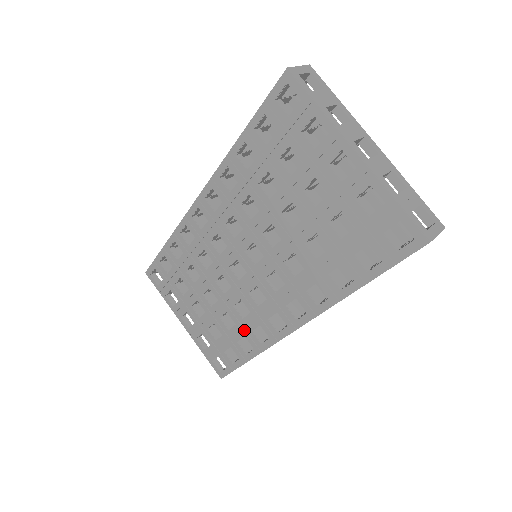
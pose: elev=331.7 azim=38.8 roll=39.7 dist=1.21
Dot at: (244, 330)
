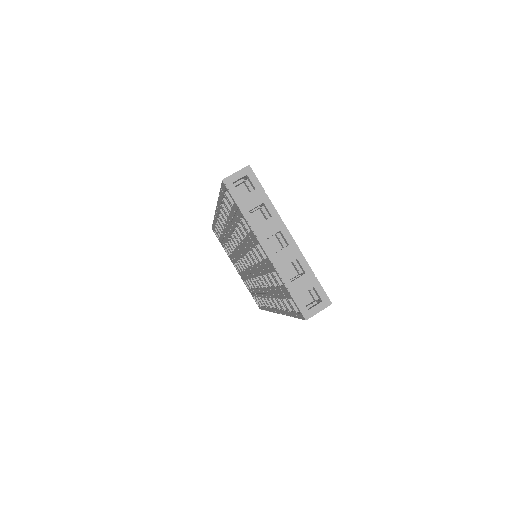
Dot at: (258, 294)
